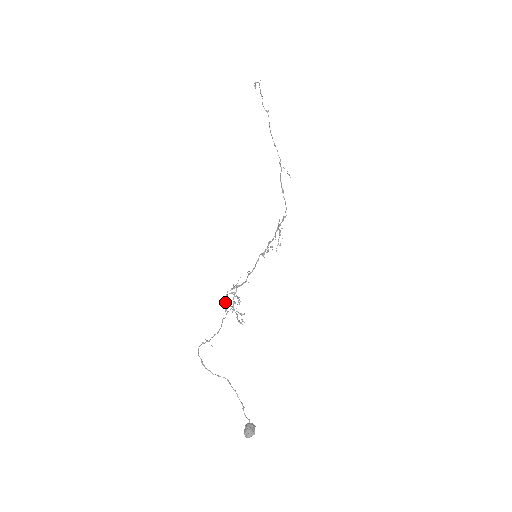
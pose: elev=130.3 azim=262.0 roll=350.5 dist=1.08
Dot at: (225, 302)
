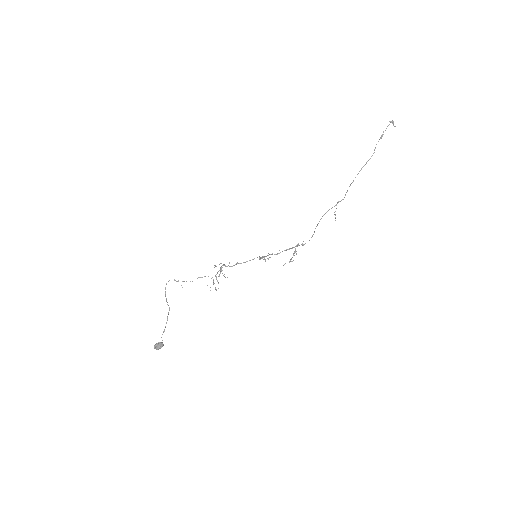
Dot at: occluded
